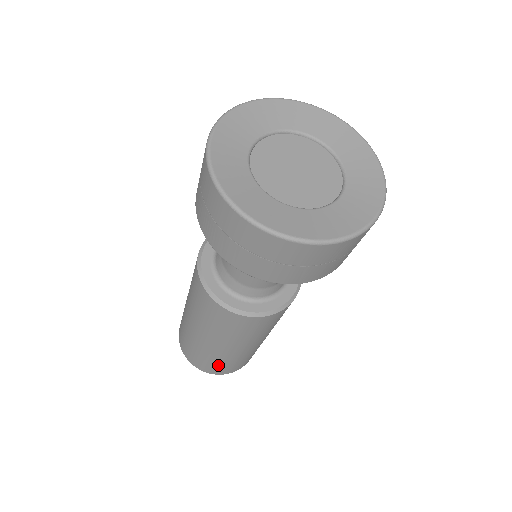
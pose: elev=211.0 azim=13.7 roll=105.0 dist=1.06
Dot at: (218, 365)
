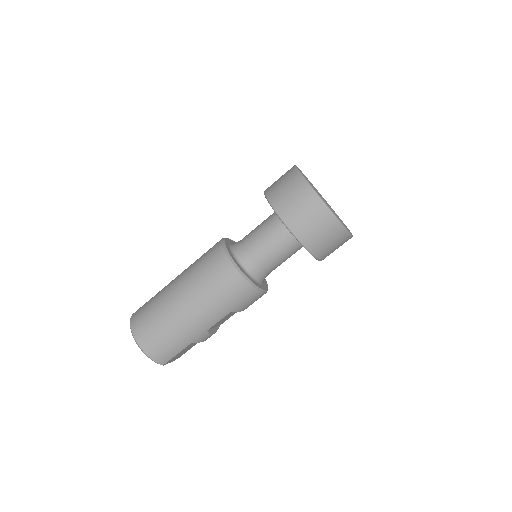
Dot at: (151, 319)
